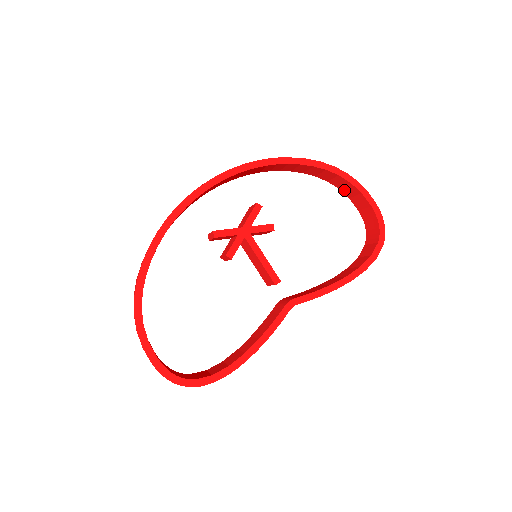
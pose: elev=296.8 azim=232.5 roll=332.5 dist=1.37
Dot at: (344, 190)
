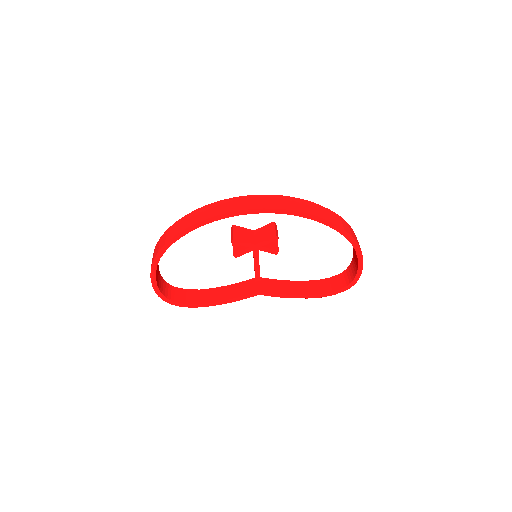
Dot at: occluded
